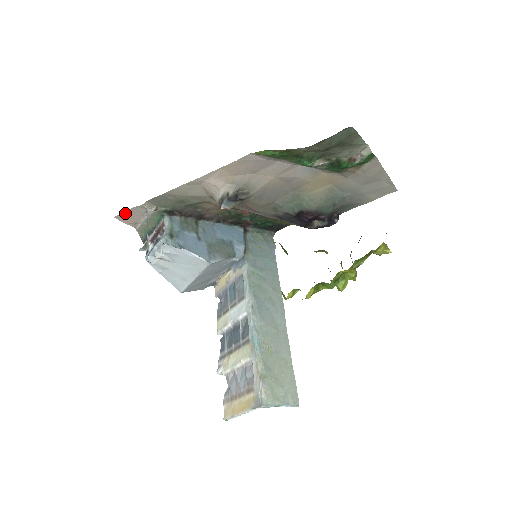
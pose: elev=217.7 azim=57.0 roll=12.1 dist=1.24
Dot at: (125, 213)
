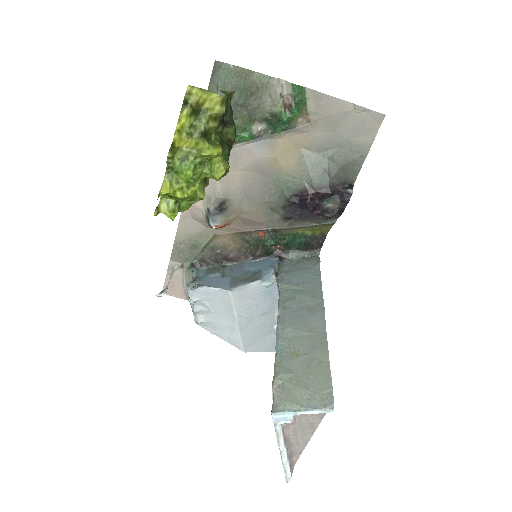
Dot at: (167, 284)
